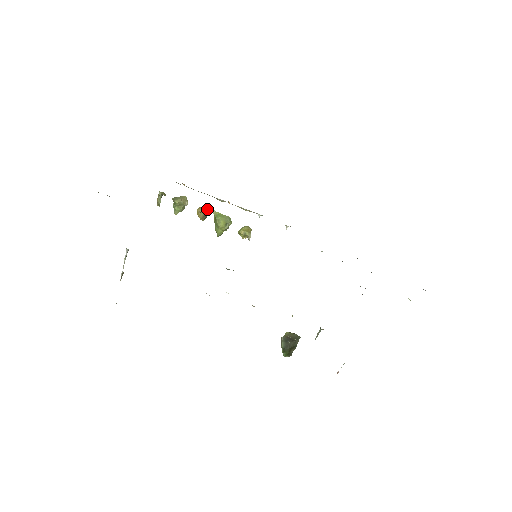
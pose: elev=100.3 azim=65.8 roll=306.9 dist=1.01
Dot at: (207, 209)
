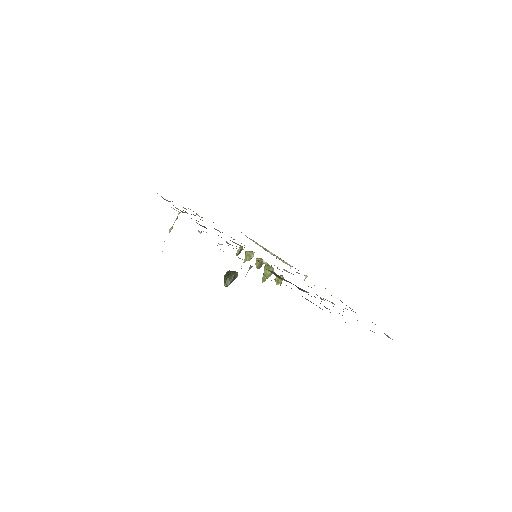
Dot at: (262, 259)
